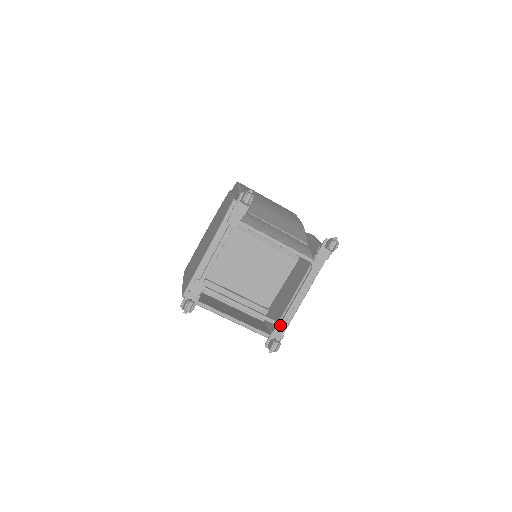
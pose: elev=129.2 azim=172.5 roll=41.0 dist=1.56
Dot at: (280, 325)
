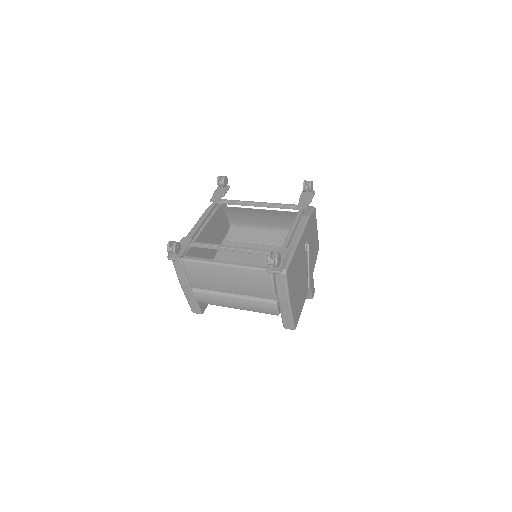
Dot at: (279, 251)
